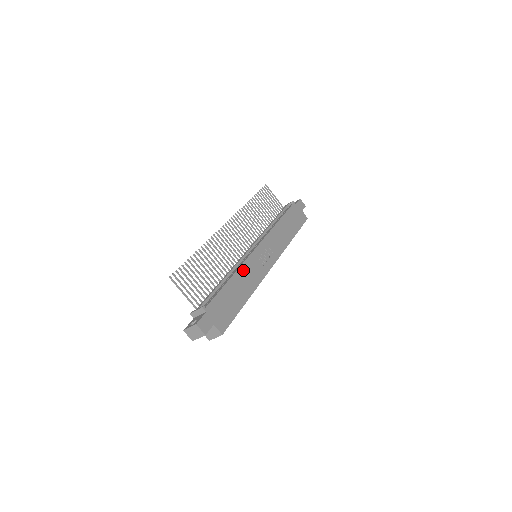
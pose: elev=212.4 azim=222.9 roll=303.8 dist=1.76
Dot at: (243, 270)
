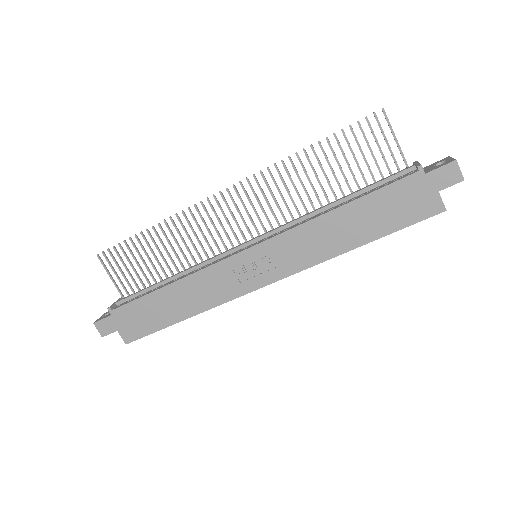
Dot at: (195, 280)
